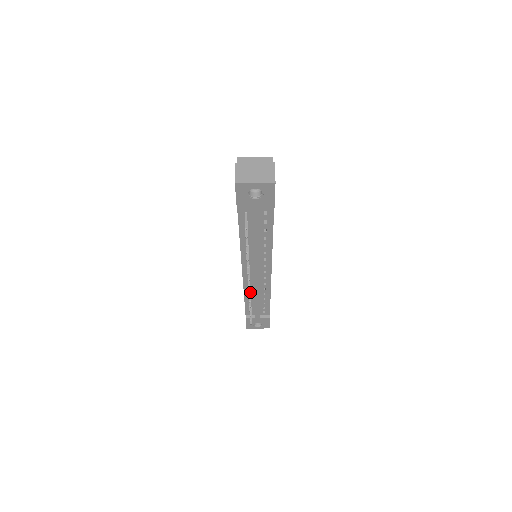
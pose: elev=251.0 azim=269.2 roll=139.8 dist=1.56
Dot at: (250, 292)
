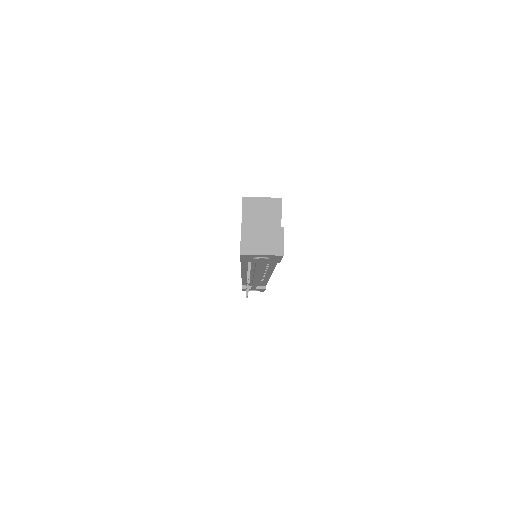
Dot at: occluded
